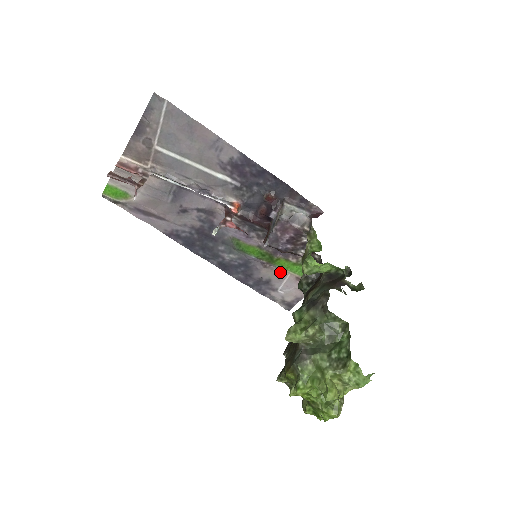
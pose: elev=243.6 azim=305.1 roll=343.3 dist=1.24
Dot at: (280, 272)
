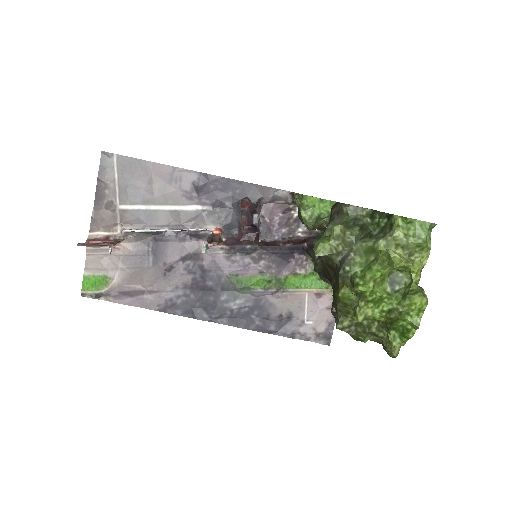
Dot at: (296, 296)
